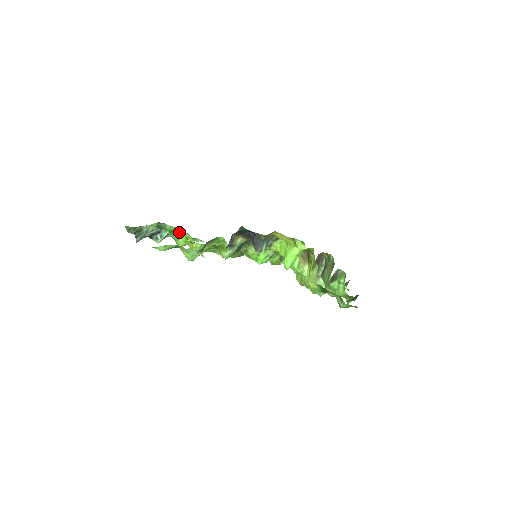
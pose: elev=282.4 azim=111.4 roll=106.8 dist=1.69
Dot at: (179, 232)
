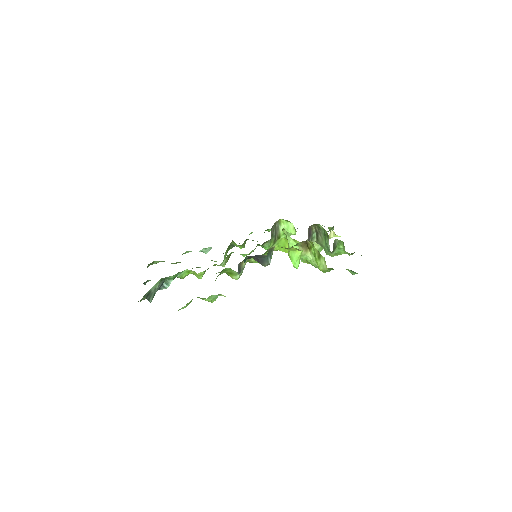
Dot at: (180, 272)
